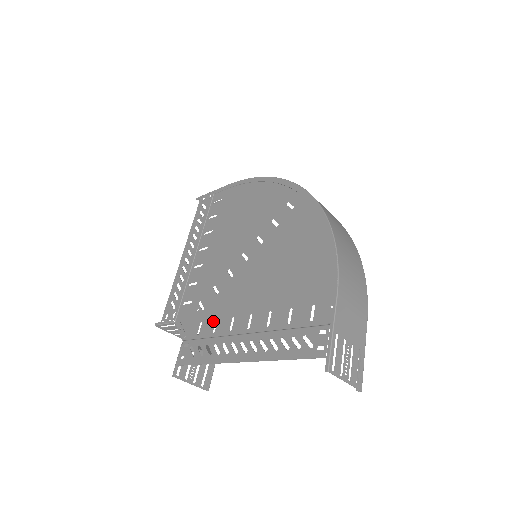
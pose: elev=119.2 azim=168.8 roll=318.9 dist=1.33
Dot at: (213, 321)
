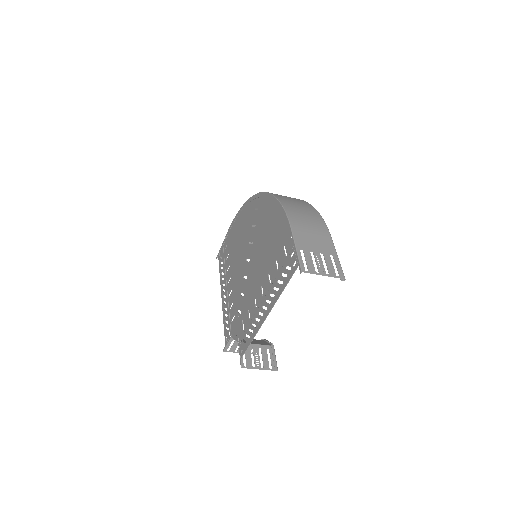
Dot at: (247, 313)
